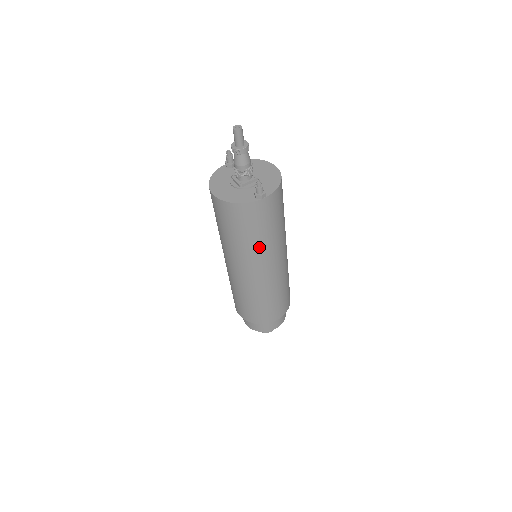
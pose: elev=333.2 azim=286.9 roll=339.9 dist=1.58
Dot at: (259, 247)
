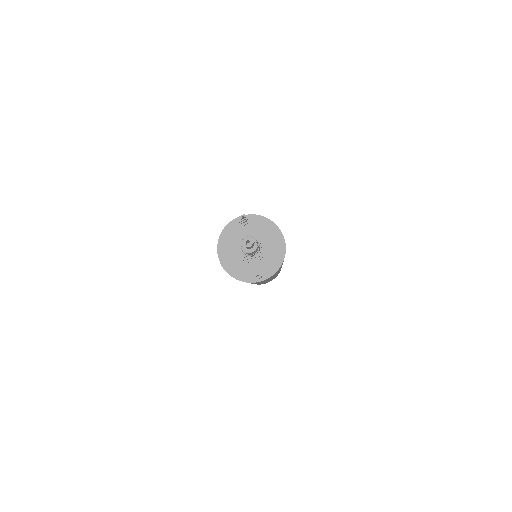
Dot at: (253, 283)
